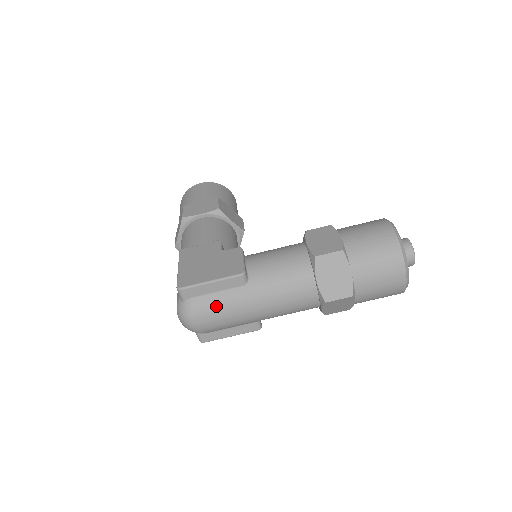
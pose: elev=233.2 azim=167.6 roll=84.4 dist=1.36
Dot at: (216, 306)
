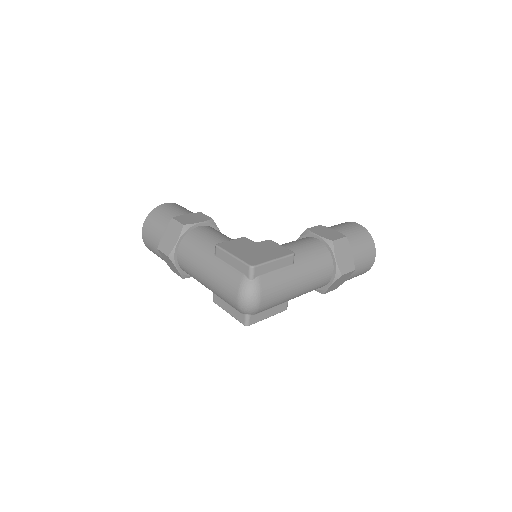
Dot at: (276, 282)
